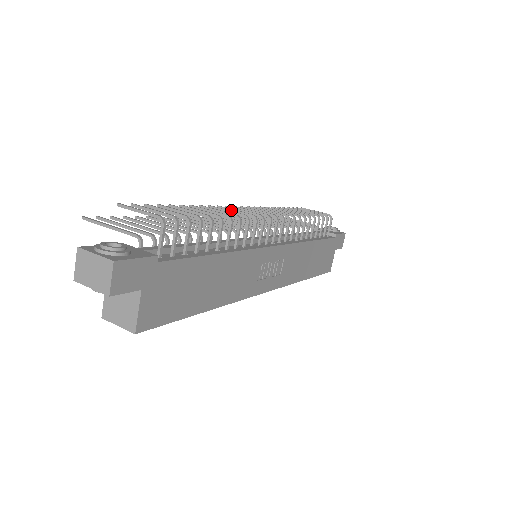
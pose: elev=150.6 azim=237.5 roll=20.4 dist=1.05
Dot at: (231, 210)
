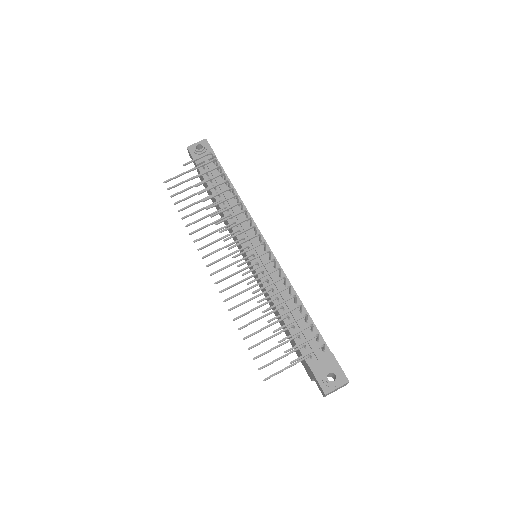
Dot at: occluded
